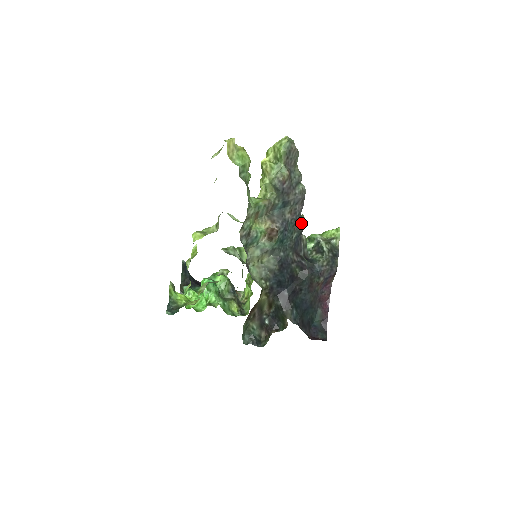
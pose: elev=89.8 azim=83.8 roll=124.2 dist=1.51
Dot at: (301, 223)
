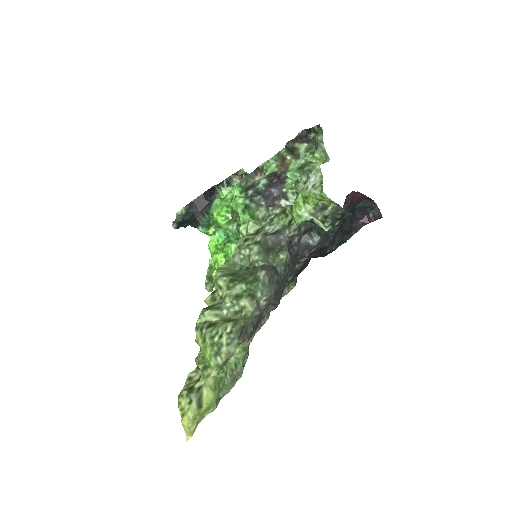
Dot at: (286, 268)
